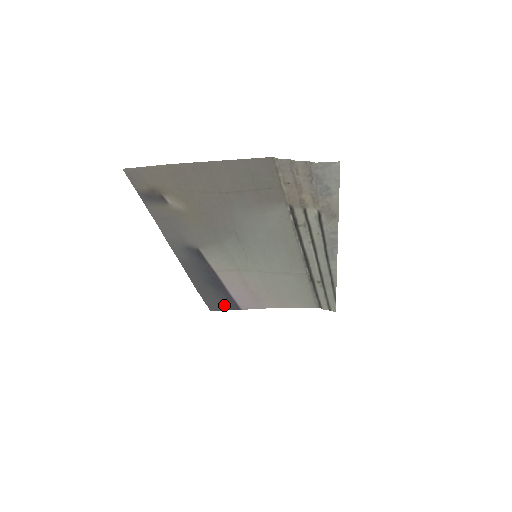
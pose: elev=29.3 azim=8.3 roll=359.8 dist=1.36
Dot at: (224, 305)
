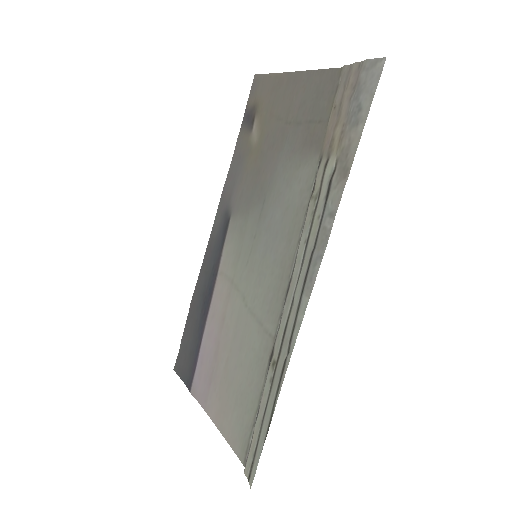
Dot at: (187, 366)
